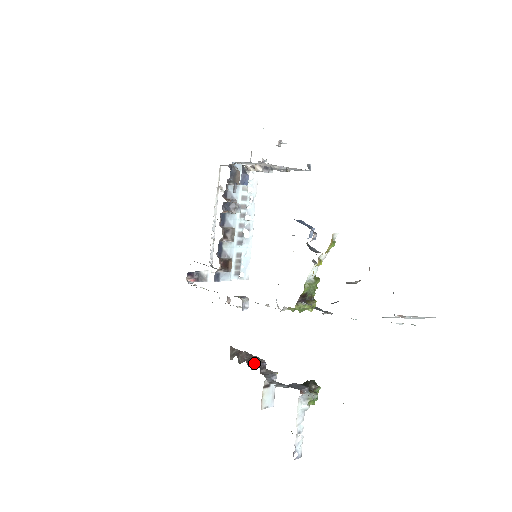
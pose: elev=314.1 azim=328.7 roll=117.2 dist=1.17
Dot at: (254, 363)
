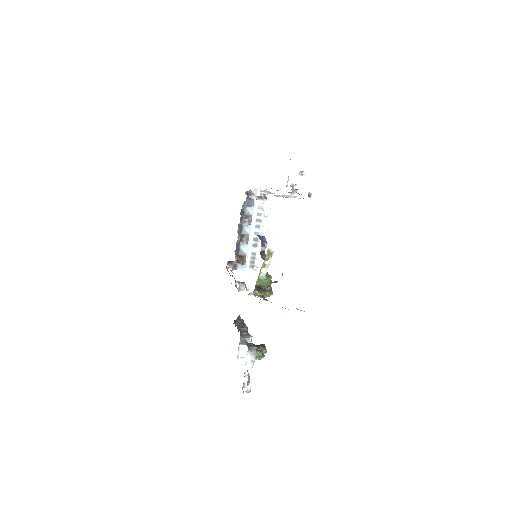
Dot at: (242, 327)
